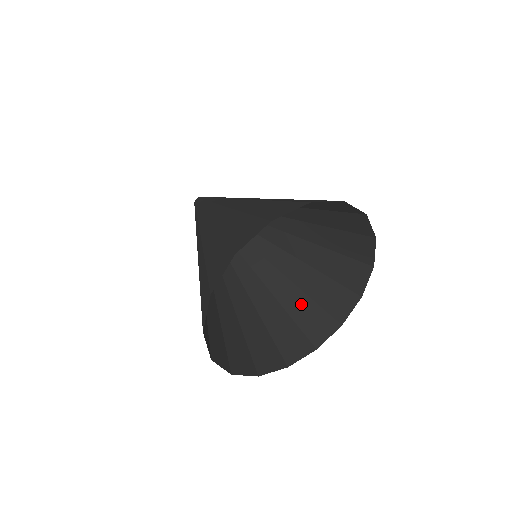
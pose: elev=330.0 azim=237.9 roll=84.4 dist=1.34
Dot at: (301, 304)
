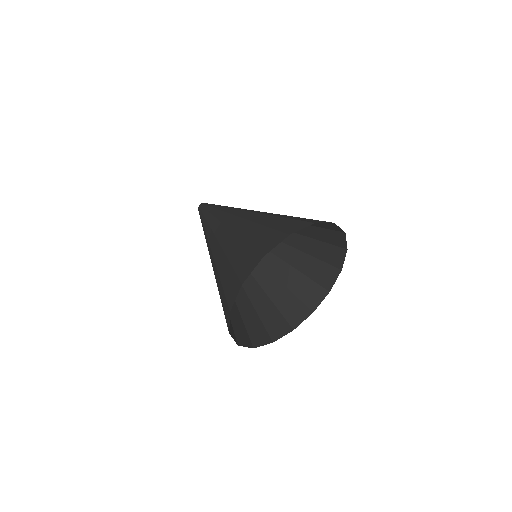
Dot at: (250, 314)
